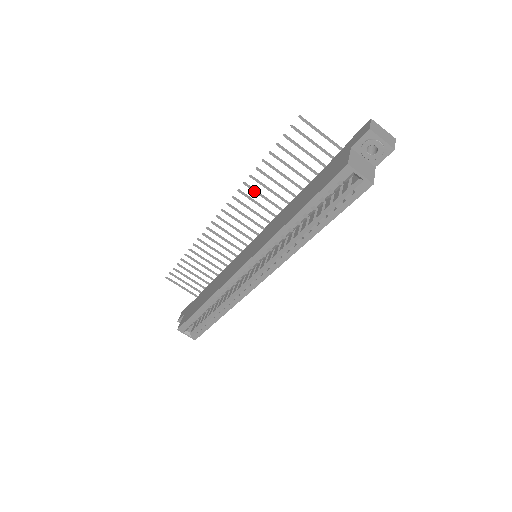
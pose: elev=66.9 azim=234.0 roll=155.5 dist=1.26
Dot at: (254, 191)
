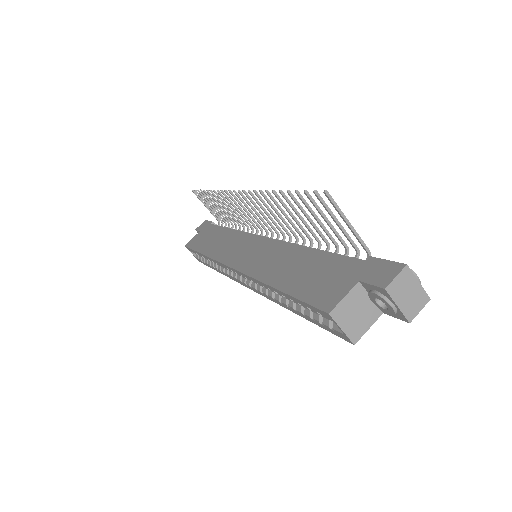
Dot at: (269, 204)
